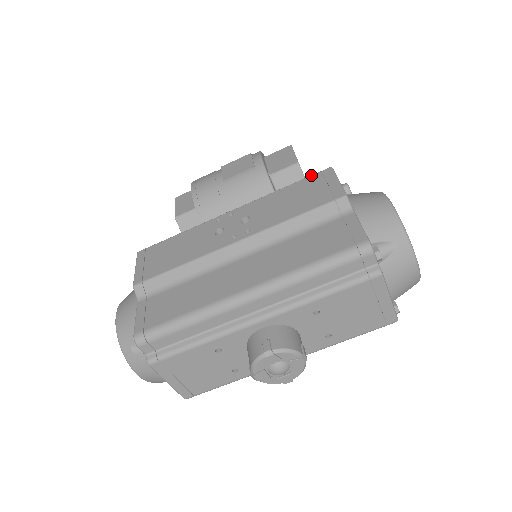
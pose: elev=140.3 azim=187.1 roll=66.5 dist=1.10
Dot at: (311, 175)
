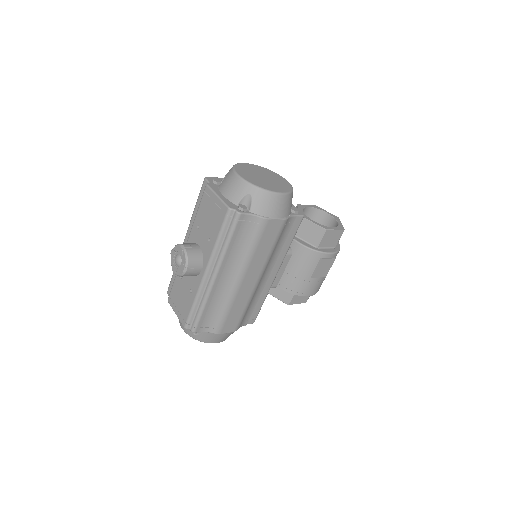
Dot at: occluded
